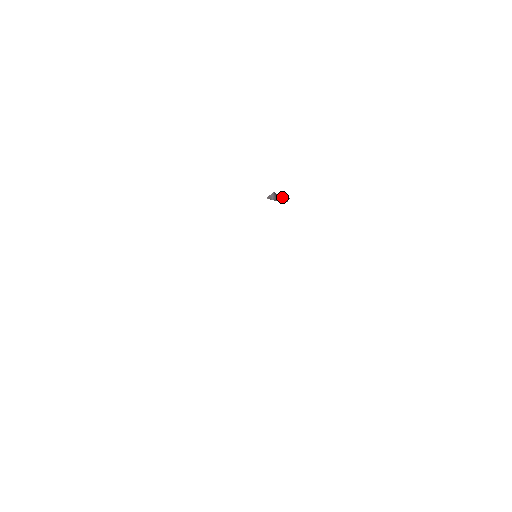
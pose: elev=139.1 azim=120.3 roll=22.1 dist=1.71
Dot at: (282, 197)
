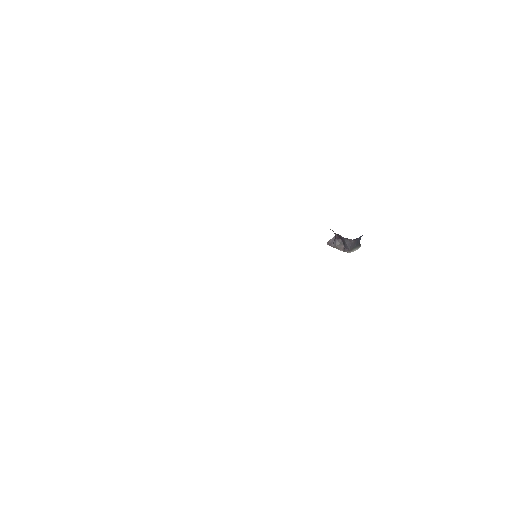
Dot at: (343, 242)
